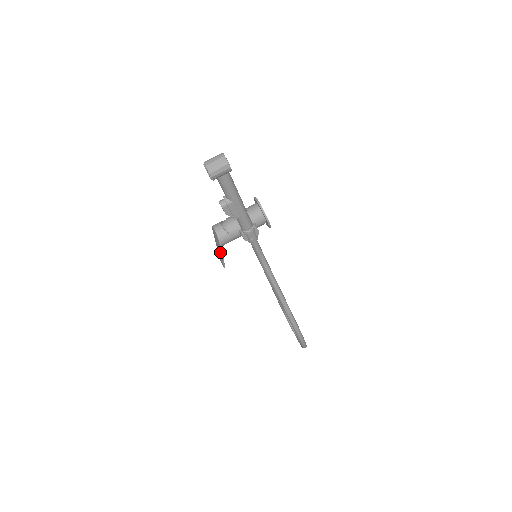
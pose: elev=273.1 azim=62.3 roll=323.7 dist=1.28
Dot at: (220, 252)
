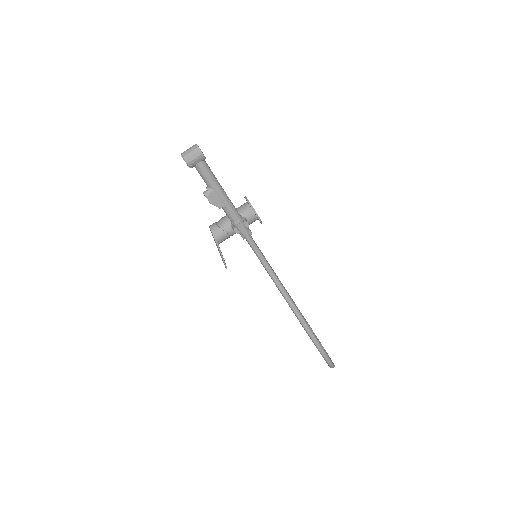
Dot at: occluded
